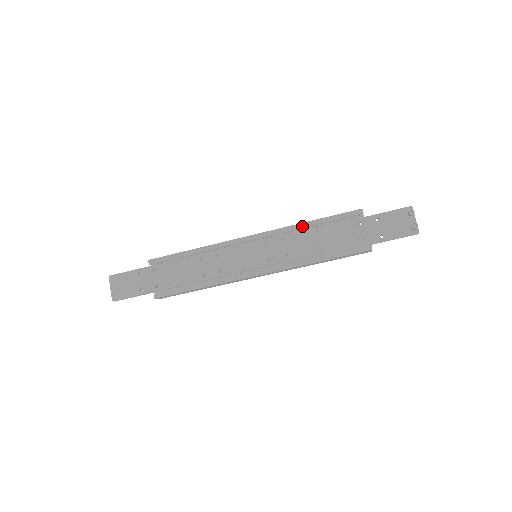
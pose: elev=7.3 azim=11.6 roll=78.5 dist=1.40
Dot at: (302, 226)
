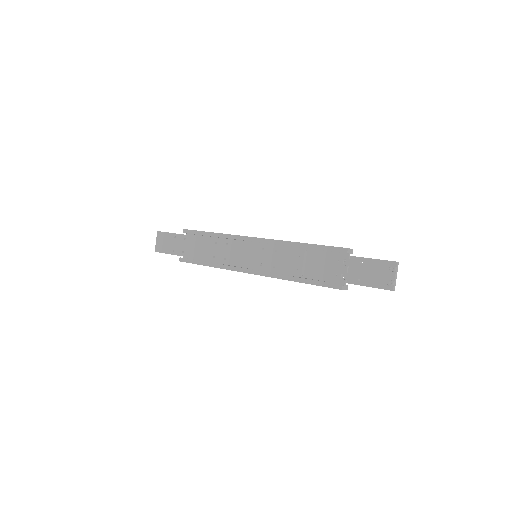
Dot at: (295, 245)
